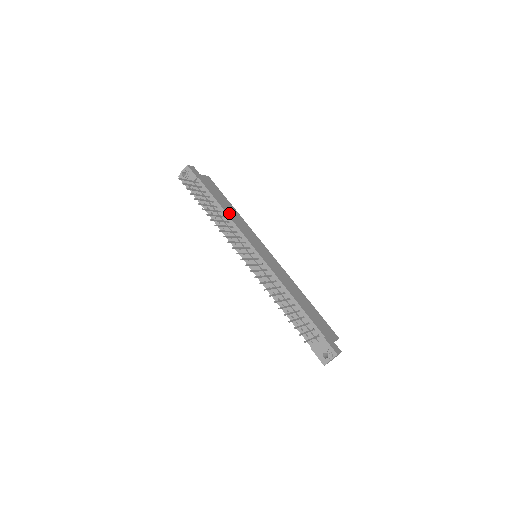
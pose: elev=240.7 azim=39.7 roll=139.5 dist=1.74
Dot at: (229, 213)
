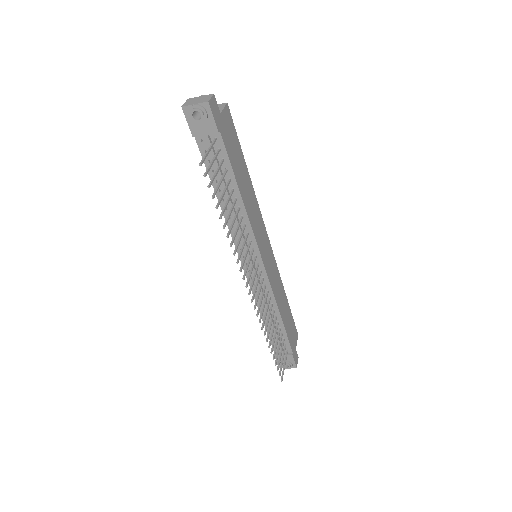
Dot at: (246, 200)
